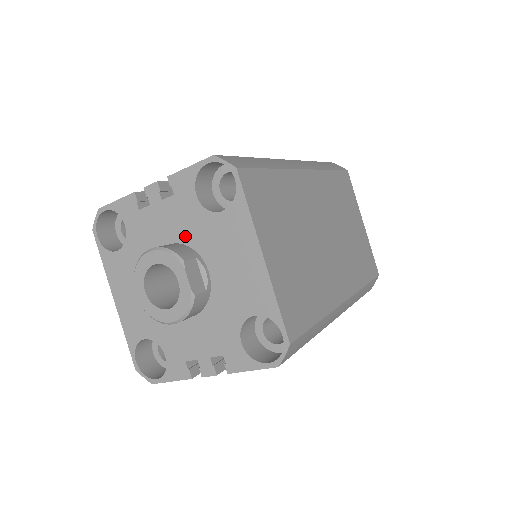
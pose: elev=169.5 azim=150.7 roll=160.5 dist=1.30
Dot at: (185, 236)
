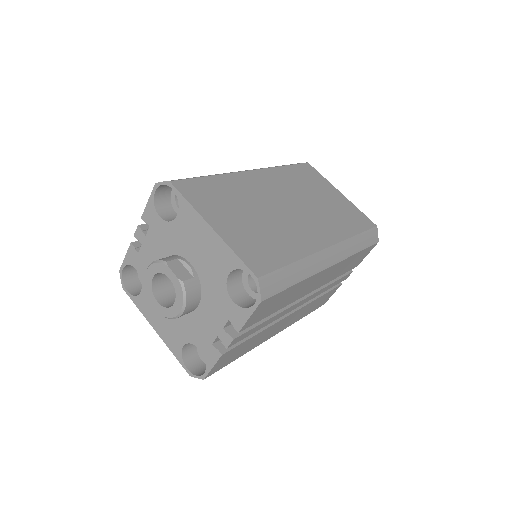
Dot at: (168, 250)
